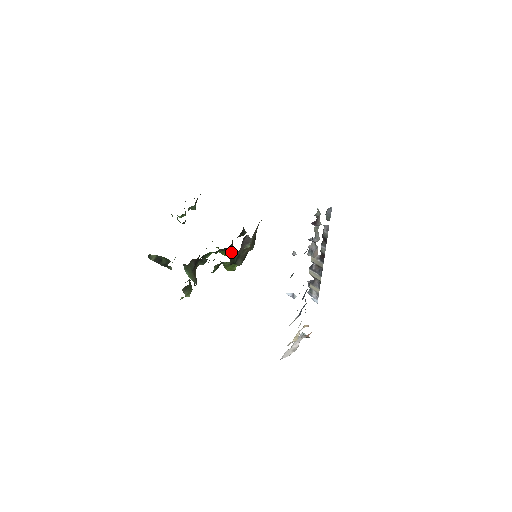
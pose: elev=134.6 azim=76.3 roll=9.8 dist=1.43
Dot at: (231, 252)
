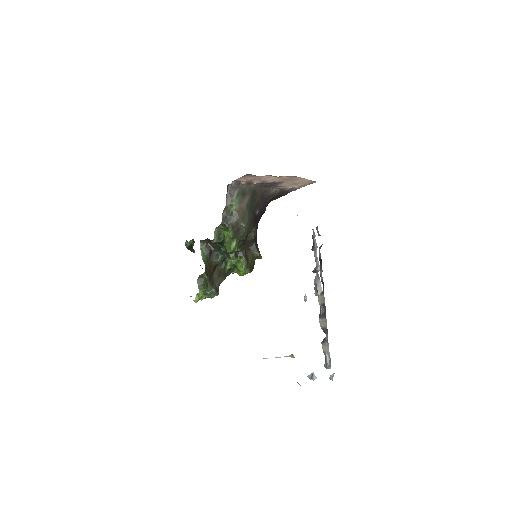
Dot at: (245, 266)
